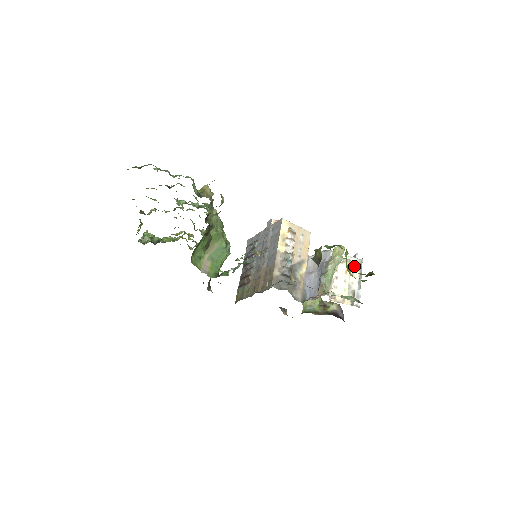
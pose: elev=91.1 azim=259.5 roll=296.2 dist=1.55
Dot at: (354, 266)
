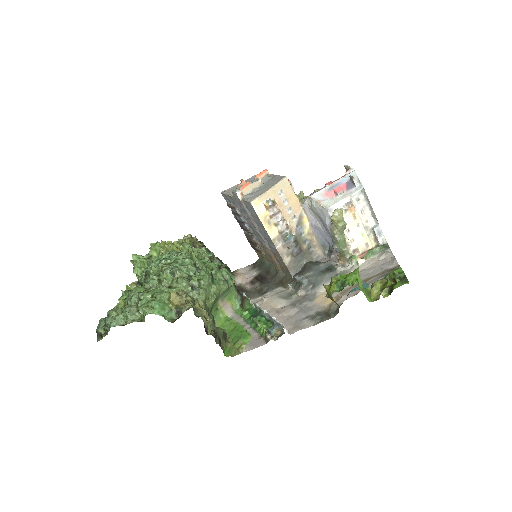
Dot at: (359, 203)
